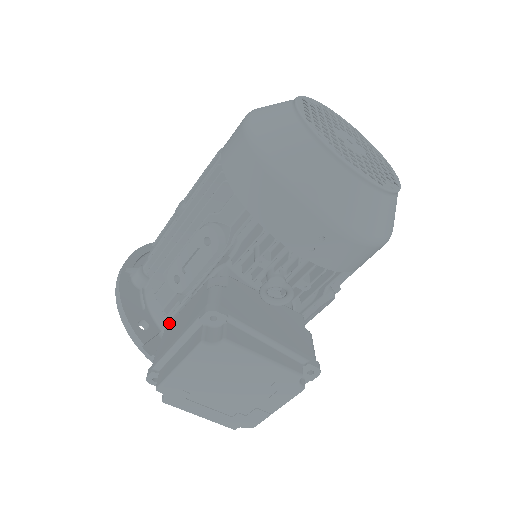
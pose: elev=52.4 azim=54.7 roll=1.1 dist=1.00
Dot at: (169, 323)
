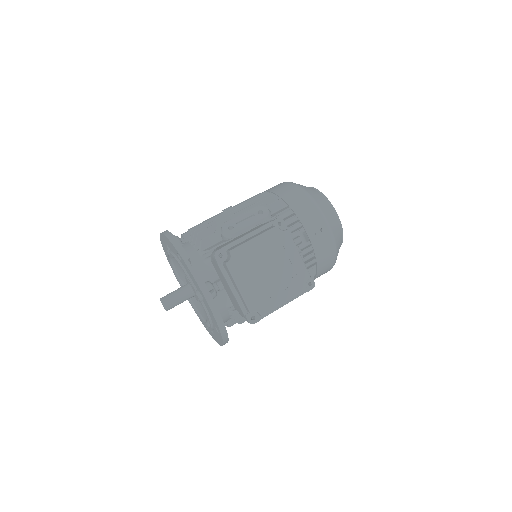
Dot at: (200, 261)
